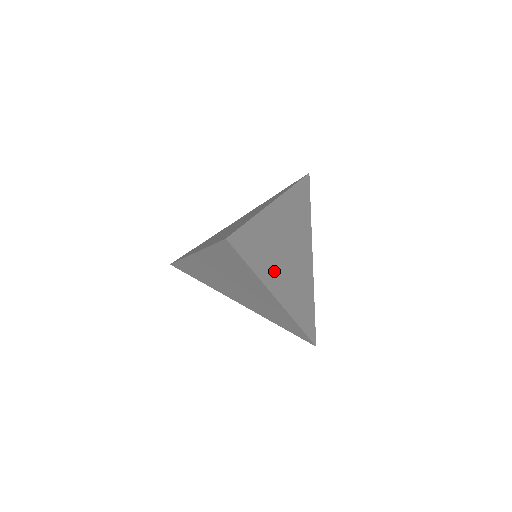
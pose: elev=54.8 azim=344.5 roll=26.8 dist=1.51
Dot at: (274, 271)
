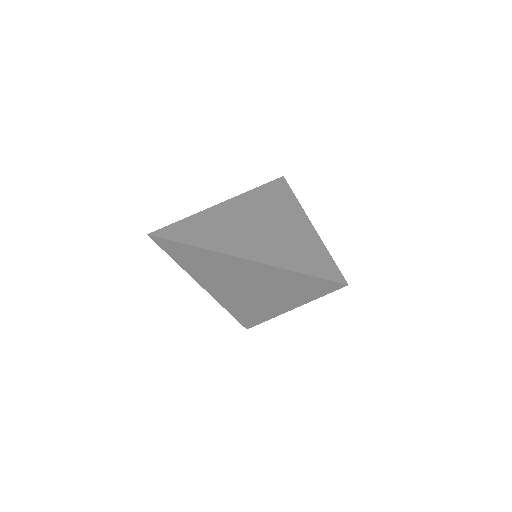
Dot at: occluded
